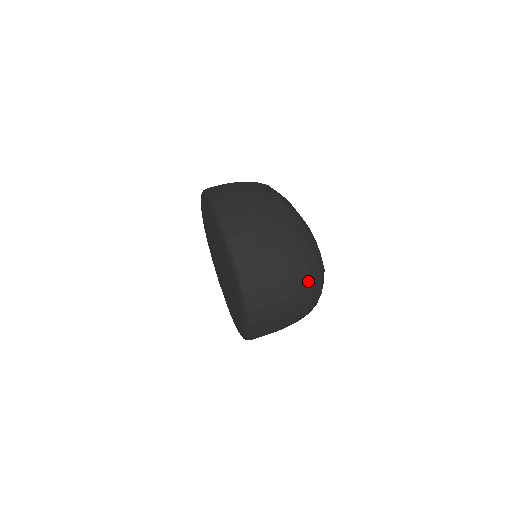
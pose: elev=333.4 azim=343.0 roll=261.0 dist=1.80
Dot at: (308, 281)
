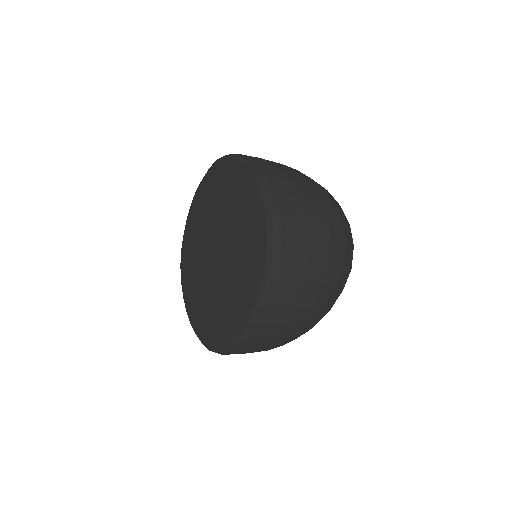
Dot at: (342, 232)
